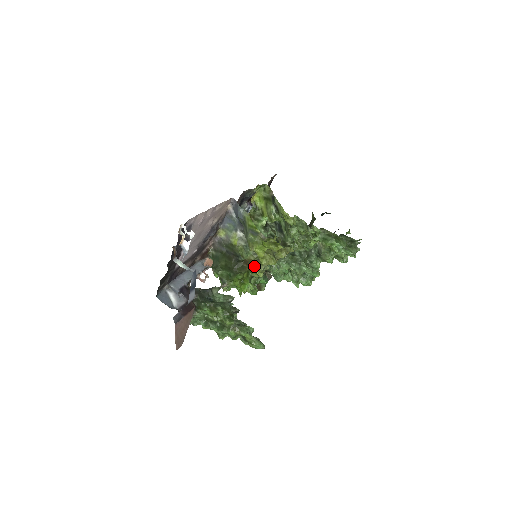
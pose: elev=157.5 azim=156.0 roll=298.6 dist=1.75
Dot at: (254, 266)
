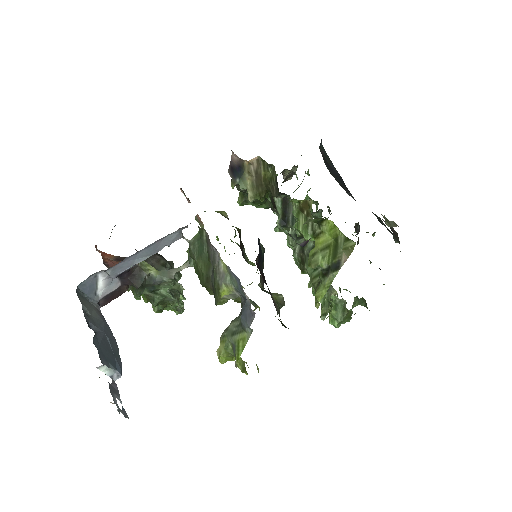
Dot at: occluded
